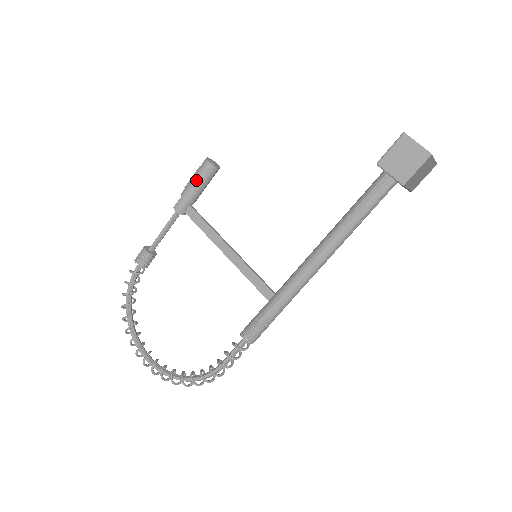
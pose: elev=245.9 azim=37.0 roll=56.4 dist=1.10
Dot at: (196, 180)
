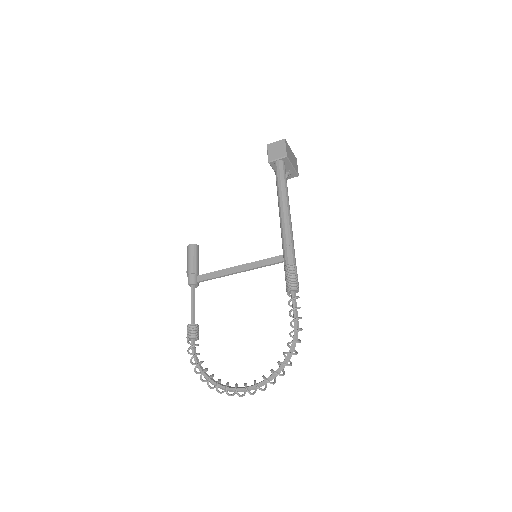
Dot at: (190, 258)
